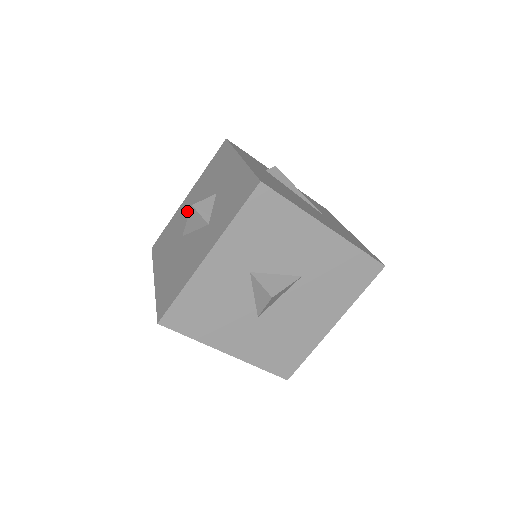
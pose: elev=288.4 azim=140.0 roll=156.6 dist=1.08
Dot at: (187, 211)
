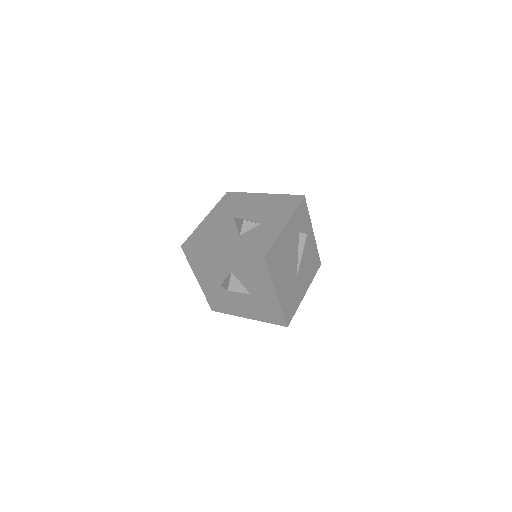
Dot at: (251, 205)
